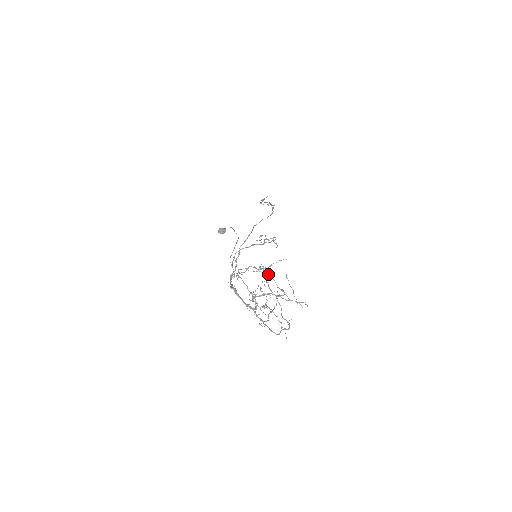
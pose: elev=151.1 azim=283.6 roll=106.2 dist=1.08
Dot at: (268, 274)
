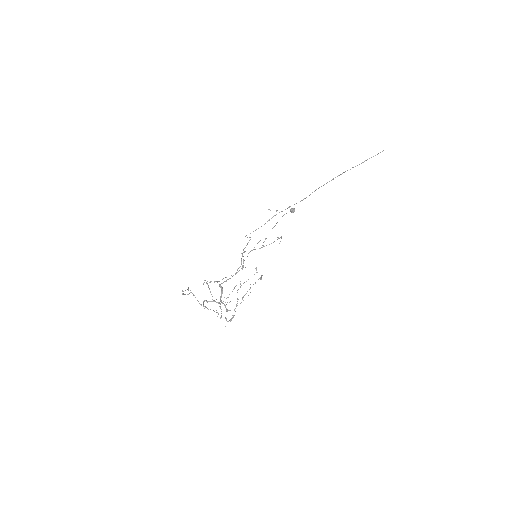
Dot at: (193, 295)
